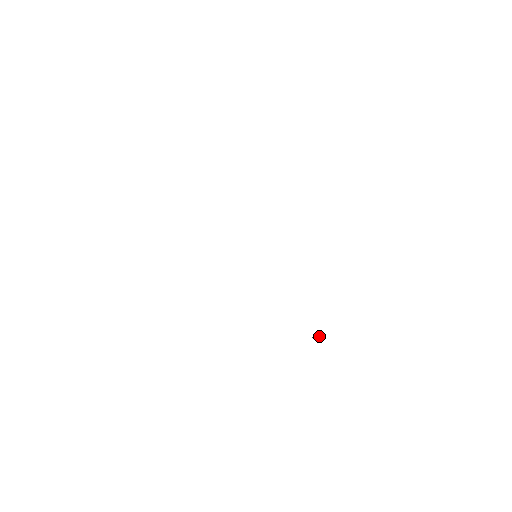
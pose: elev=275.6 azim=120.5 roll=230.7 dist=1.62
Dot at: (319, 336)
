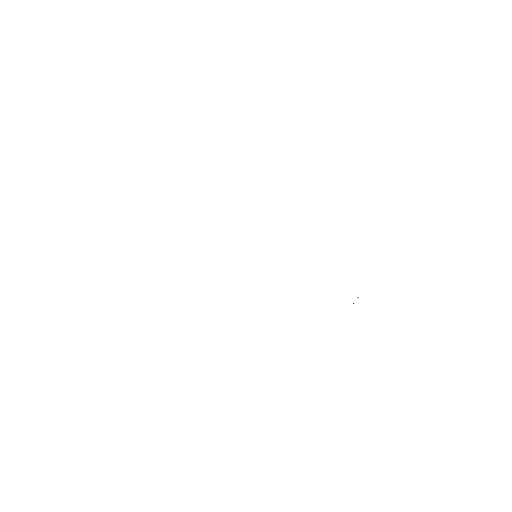
Dot at: (357, 297)
